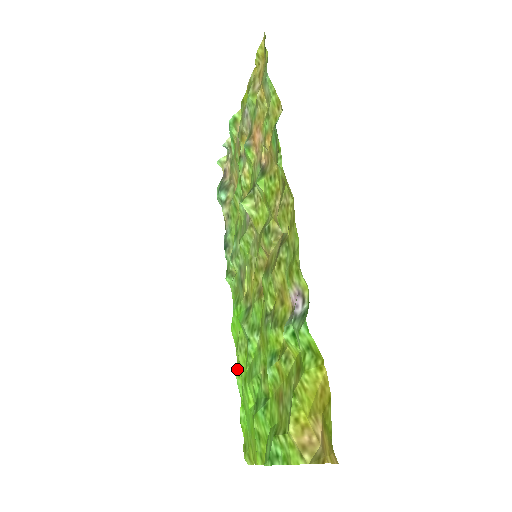
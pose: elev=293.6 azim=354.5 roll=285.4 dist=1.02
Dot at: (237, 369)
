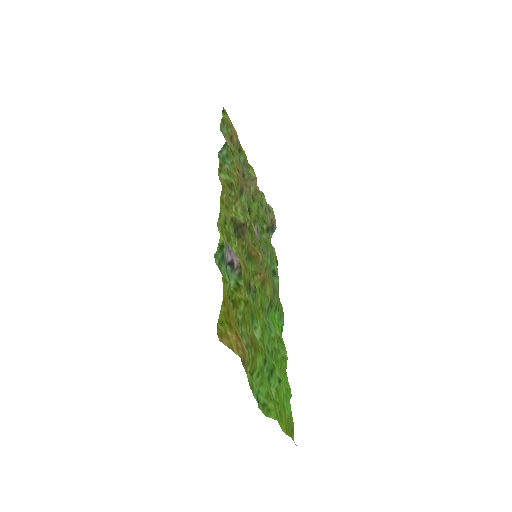
Dot at: (286, 366)
